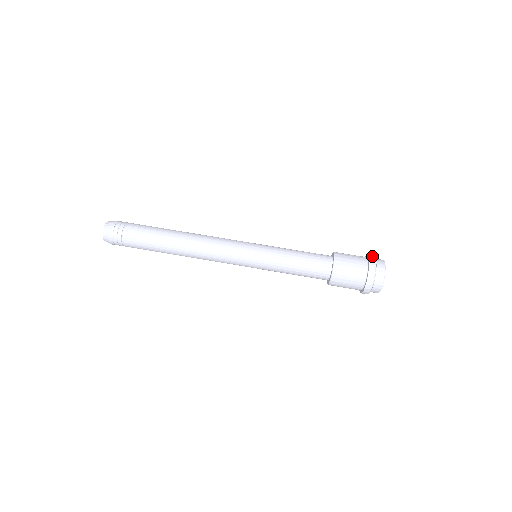
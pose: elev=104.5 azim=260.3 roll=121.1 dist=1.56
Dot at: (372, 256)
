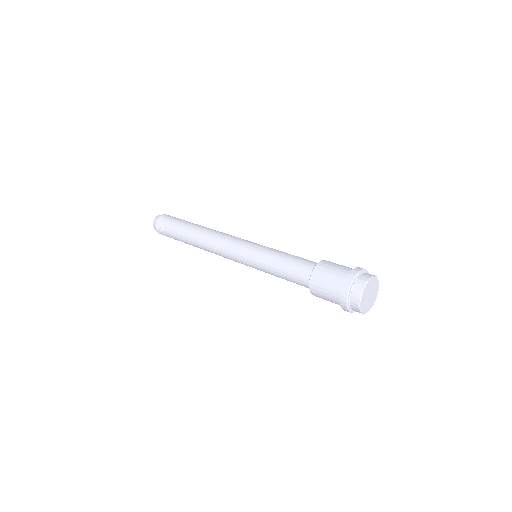
Dot at: occluded
